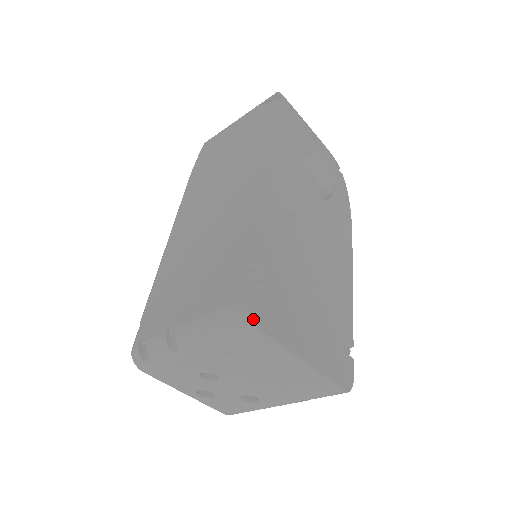
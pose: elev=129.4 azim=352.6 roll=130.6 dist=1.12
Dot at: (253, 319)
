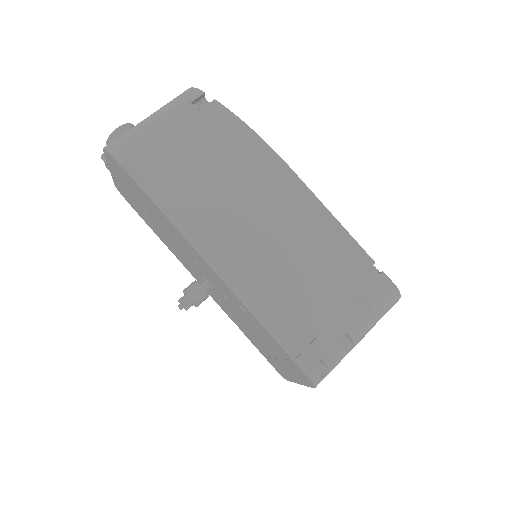
Dot at: (398, 294)
